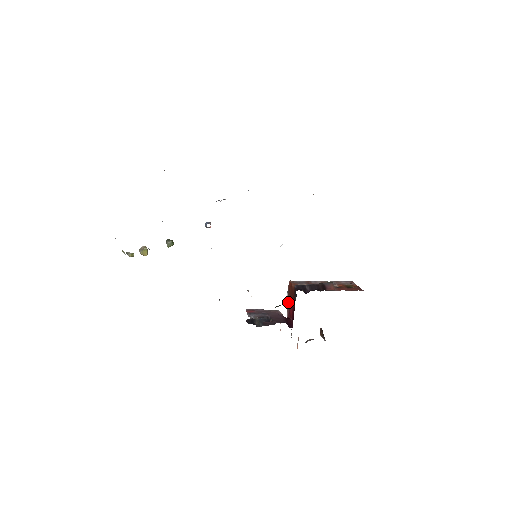
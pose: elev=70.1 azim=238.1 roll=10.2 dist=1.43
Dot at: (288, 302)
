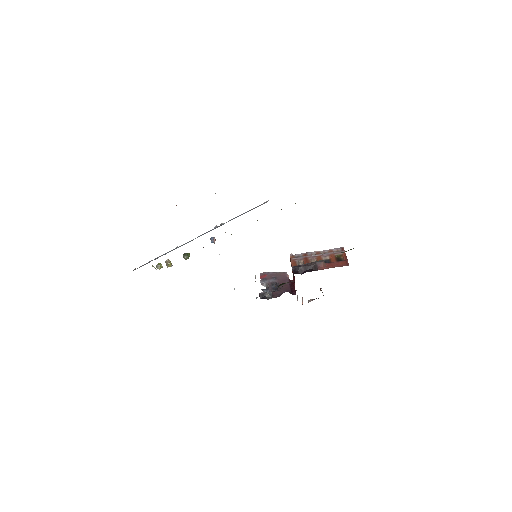
Dot at: occluded
